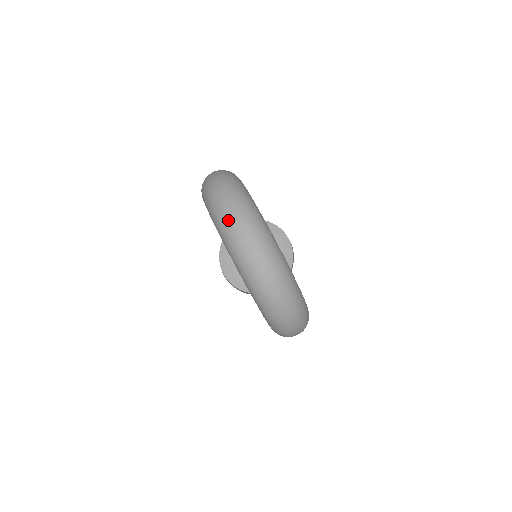
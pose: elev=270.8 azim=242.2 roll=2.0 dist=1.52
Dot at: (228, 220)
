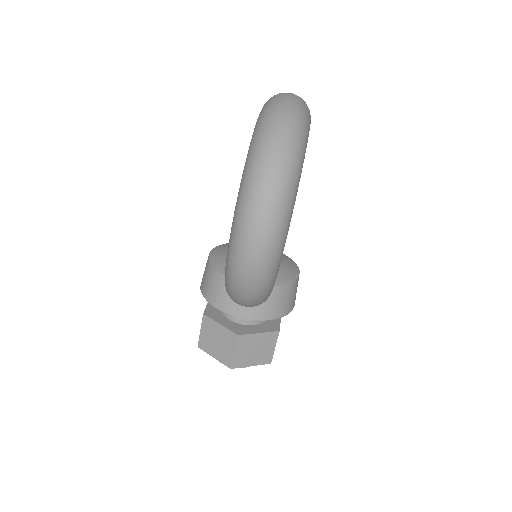
Dot at: occluded
